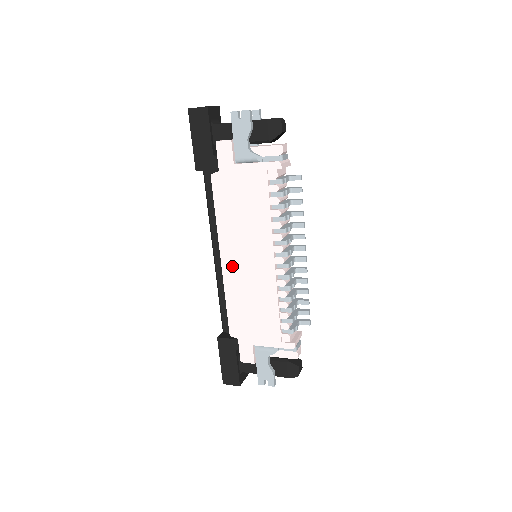
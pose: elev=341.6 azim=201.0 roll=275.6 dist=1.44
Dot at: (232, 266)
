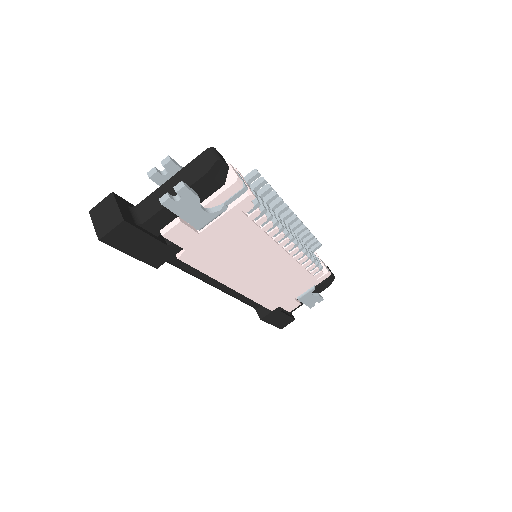
Dot at: (247, 284)
